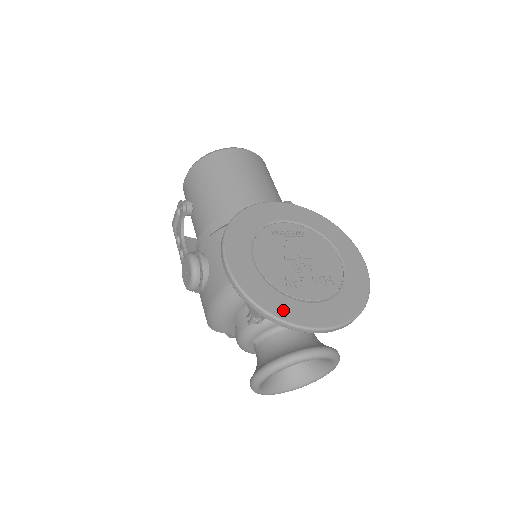
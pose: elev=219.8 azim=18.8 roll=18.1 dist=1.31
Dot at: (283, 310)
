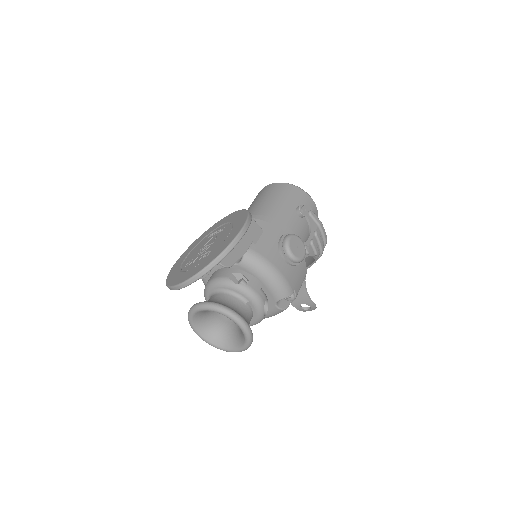
Dot at: (172, 279)
